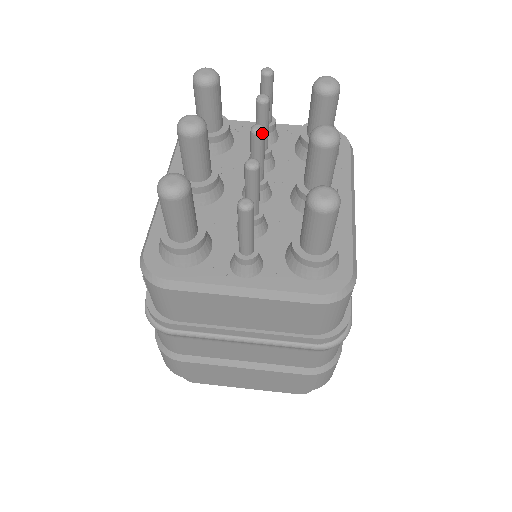
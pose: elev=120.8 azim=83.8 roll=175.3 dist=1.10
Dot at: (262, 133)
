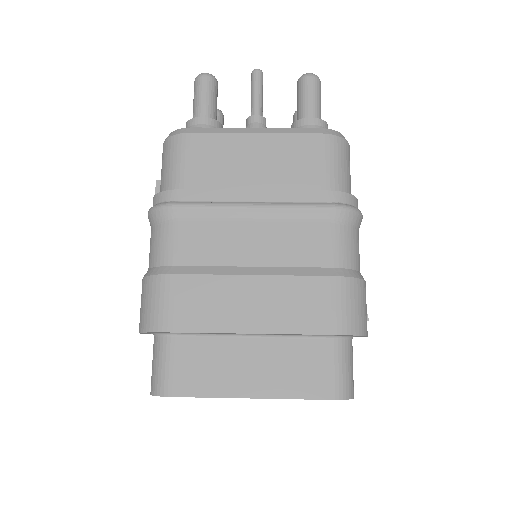
Dot at: occluded
